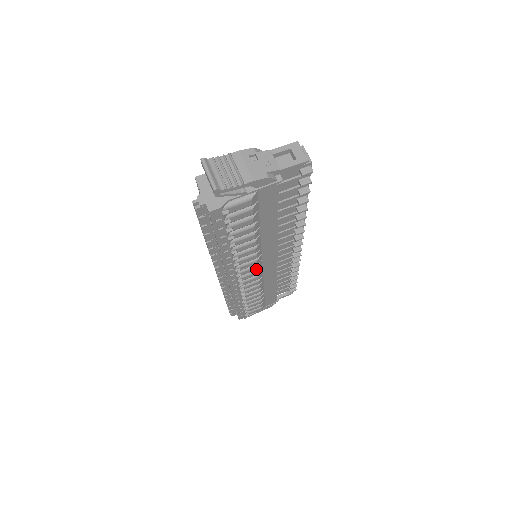
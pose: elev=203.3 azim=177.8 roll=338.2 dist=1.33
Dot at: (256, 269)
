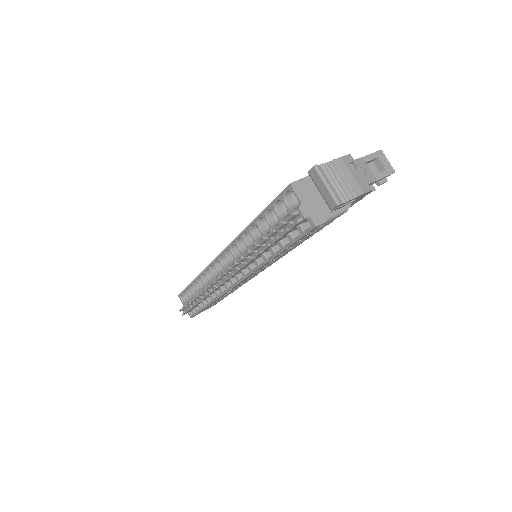
Dot at: (261, 271)
